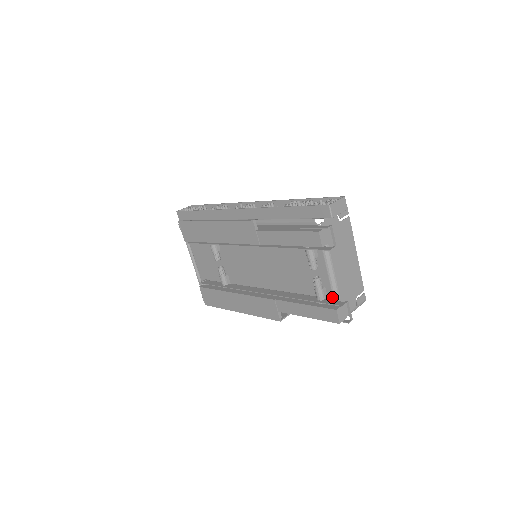
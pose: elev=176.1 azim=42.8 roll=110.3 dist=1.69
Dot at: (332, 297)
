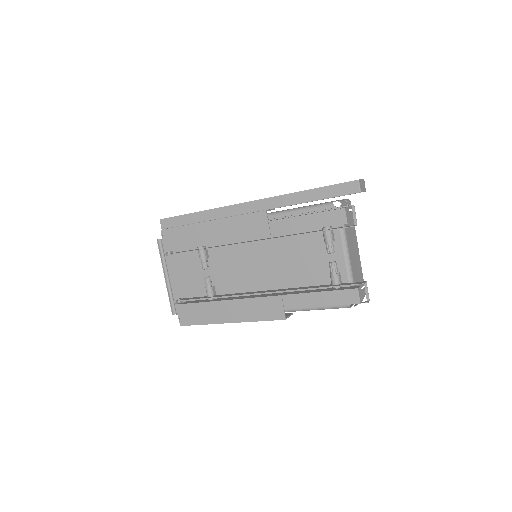
Dot at: (347, 281)
